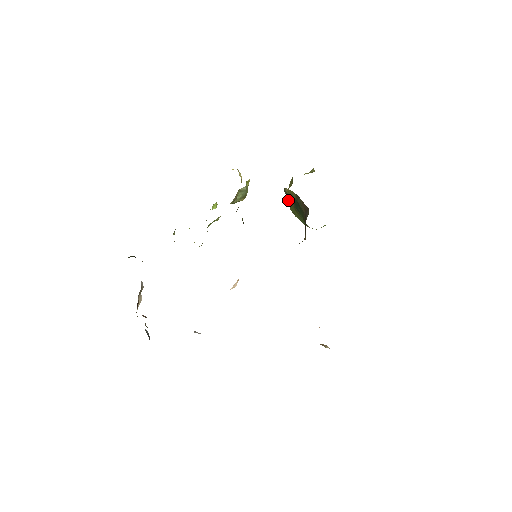
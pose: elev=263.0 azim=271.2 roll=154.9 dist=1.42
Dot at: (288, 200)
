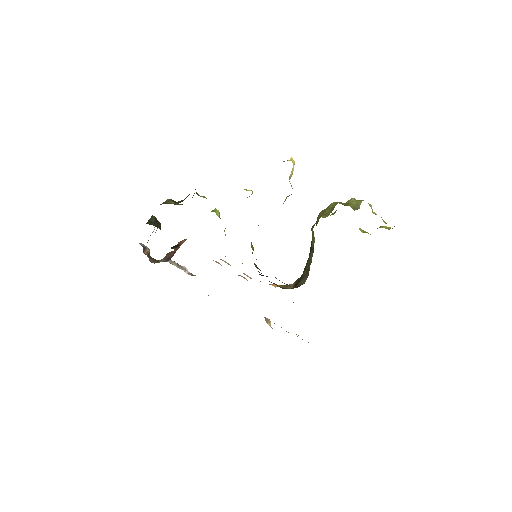
Dot at: (319, 215)
